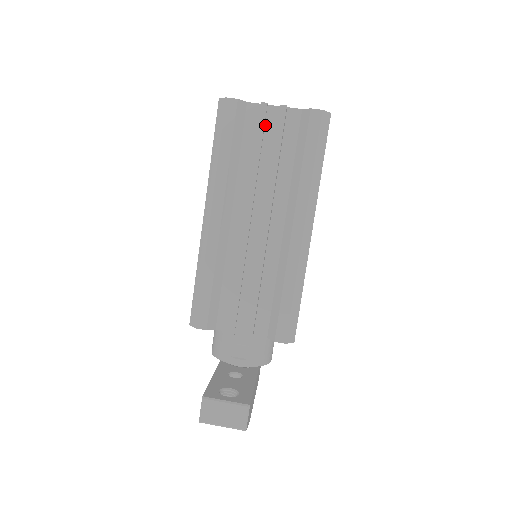
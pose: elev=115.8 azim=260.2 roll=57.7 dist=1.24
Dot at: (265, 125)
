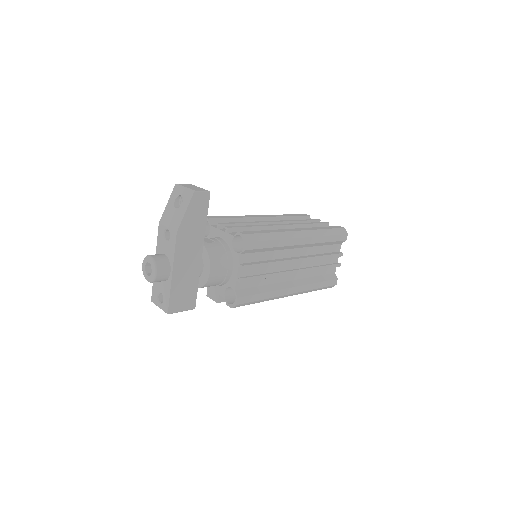
Dot at: occluded
